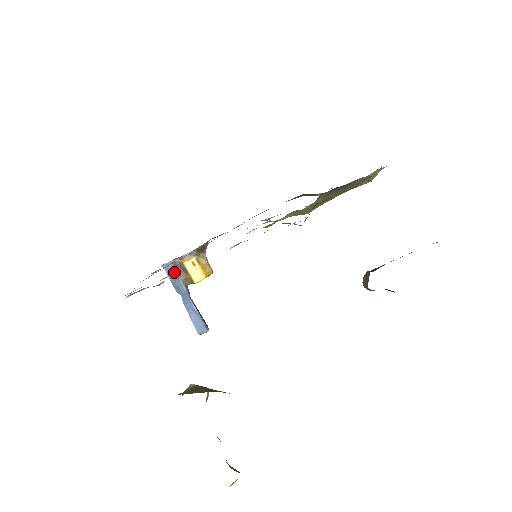
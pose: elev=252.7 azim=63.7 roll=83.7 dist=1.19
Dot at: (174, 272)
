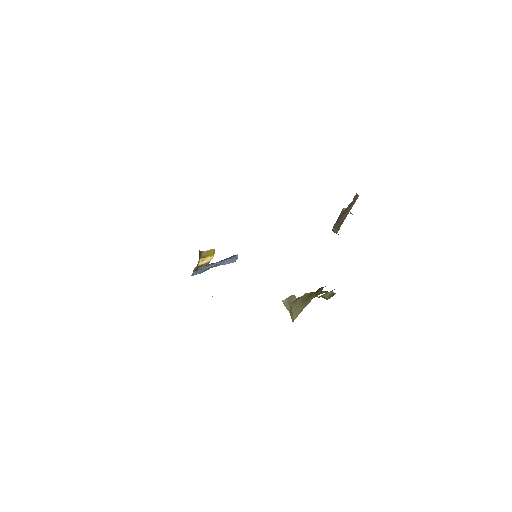
Dot at: (198, 271)
